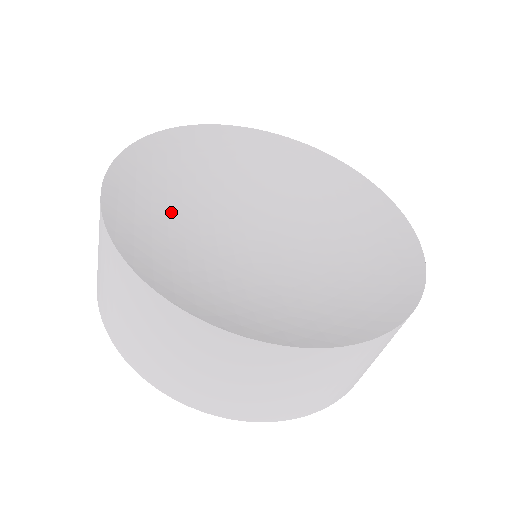
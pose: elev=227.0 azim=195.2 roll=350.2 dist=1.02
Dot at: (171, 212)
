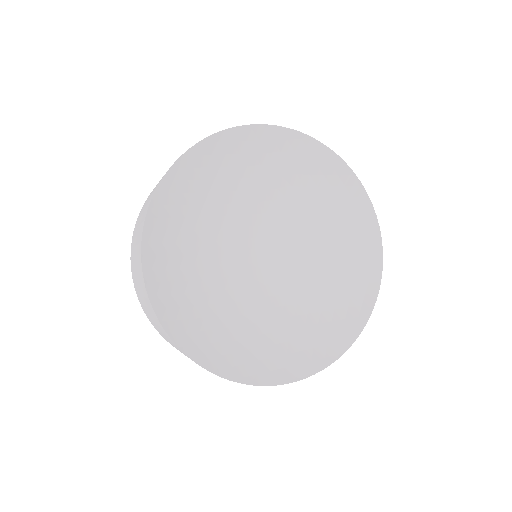
Dot at: (203, 214)
